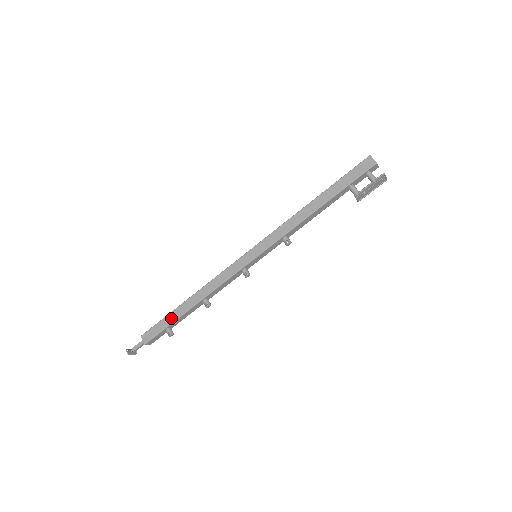
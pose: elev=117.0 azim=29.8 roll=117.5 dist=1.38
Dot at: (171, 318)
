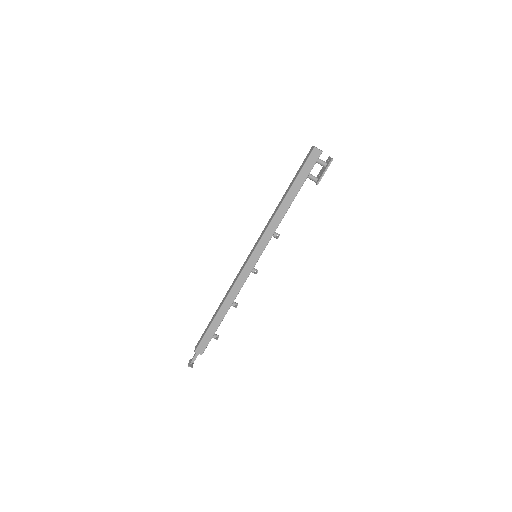
Dot at: (213, 329)
